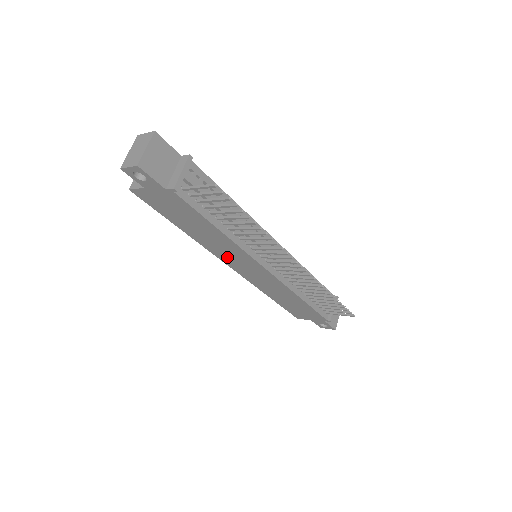
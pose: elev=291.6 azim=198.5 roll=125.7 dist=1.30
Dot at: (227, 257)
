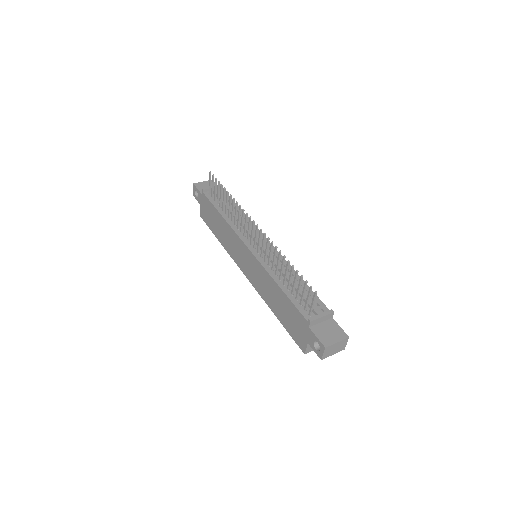
Dot at: (237, 256)
